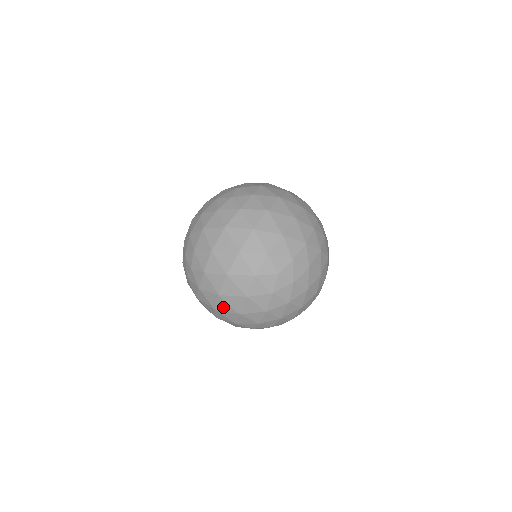
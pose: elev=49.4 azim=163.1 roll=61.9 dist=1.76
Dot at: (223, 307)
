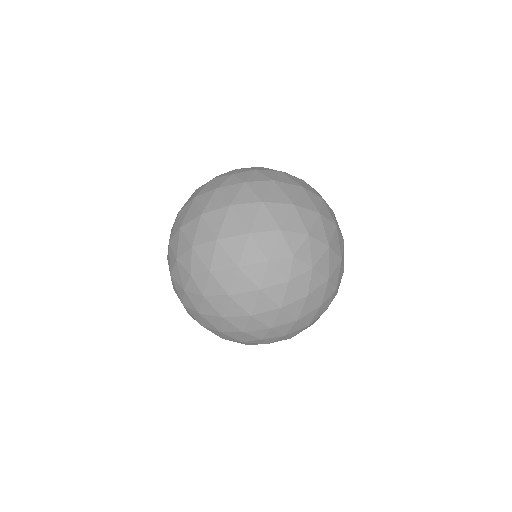
Dot at: (213, 219)
